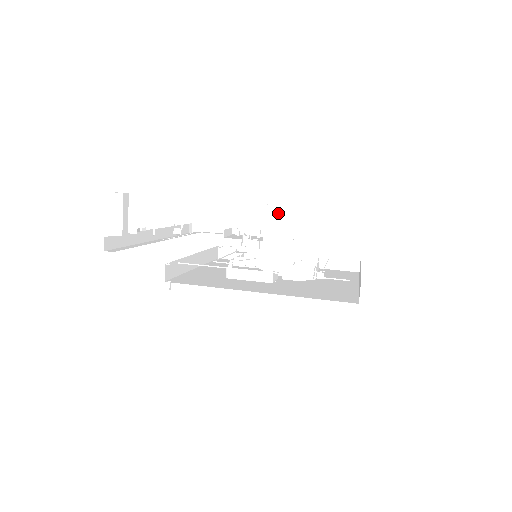
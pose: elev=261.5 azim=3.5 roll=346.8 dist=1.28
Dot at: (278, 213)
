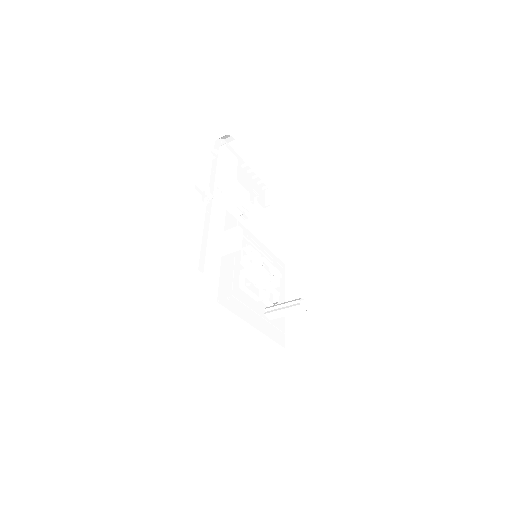
Dot at: (300, 311)
